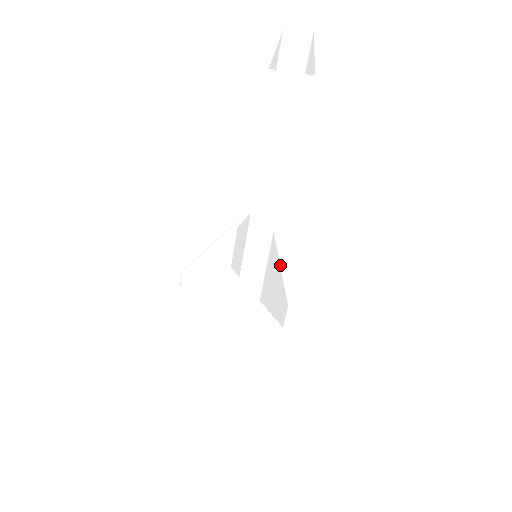
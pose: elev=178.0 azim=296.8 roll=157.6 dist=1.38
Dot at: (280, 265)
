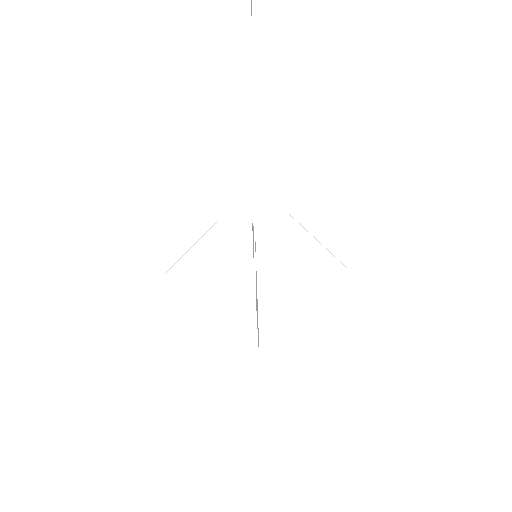
Dot at: (257, 278)
